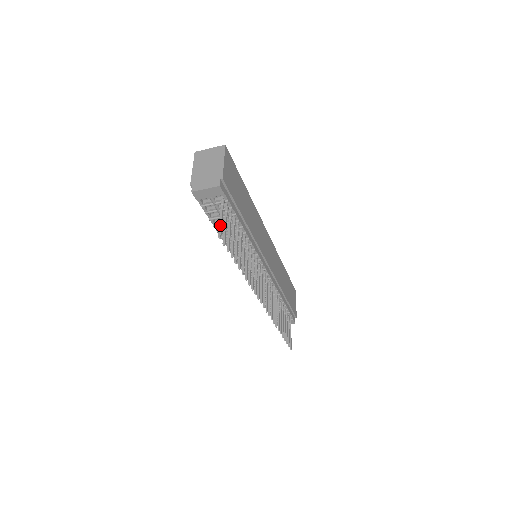
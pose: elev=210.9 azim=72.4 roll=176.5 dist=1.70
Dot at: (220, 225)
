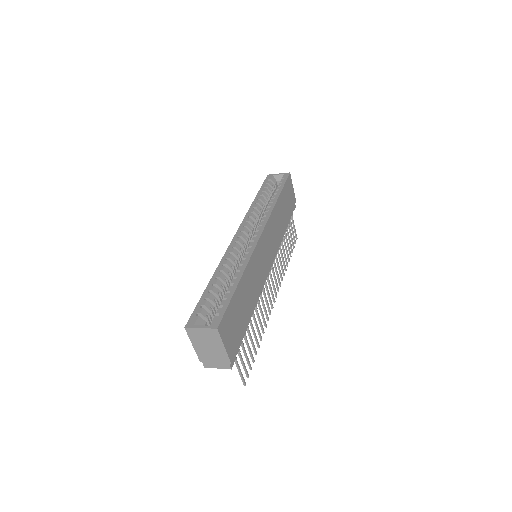
Dot at: (241, 378)
